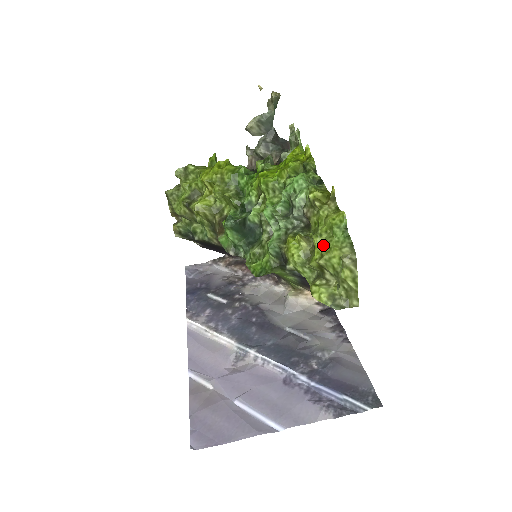
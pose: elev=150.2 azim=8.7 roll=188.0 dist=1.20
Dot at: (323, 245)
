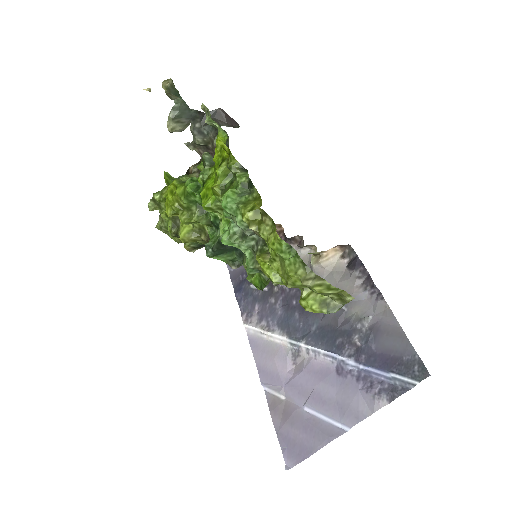
Dot at: (281, 270)
